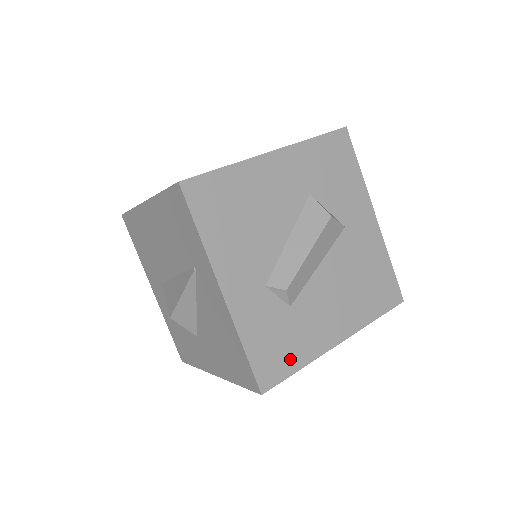
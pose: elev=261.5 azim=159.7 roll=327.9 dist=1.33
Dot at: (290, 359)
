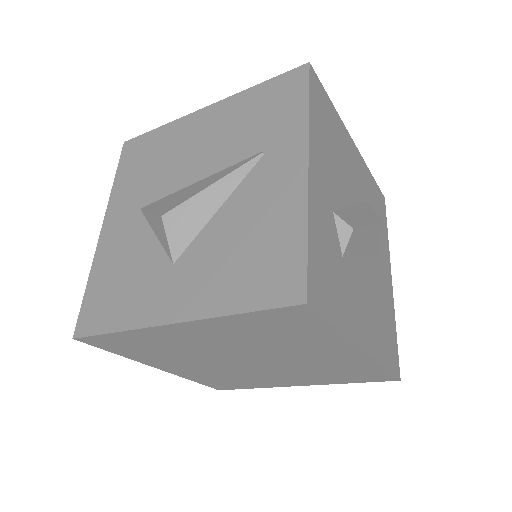
Dot at: (333, 304)
